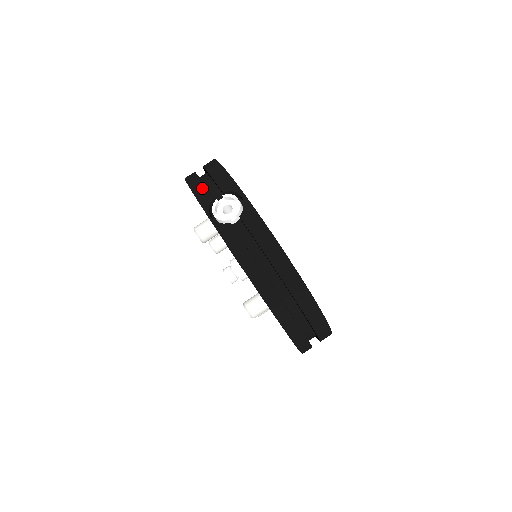
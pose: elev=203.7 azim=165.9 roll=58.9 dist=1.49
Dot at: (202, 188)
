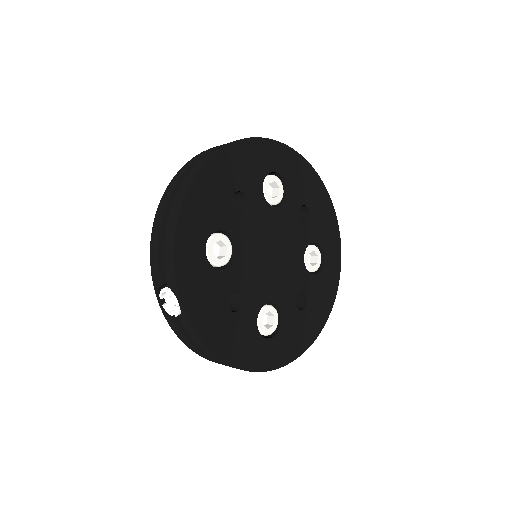
Dot at: (155, 261)
